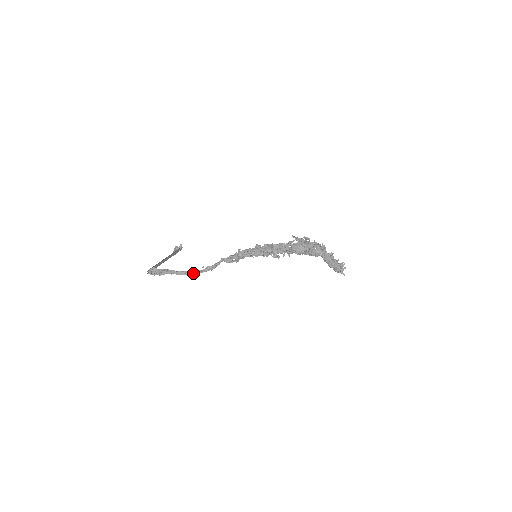
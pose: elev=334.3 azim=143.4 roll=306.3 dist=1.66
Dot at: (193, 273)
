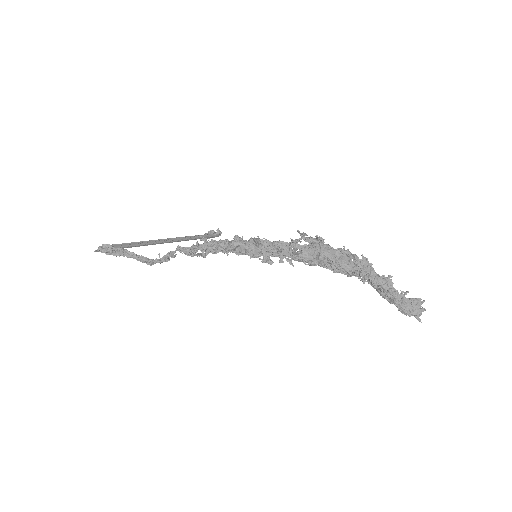
Dot at: (150, 261)
